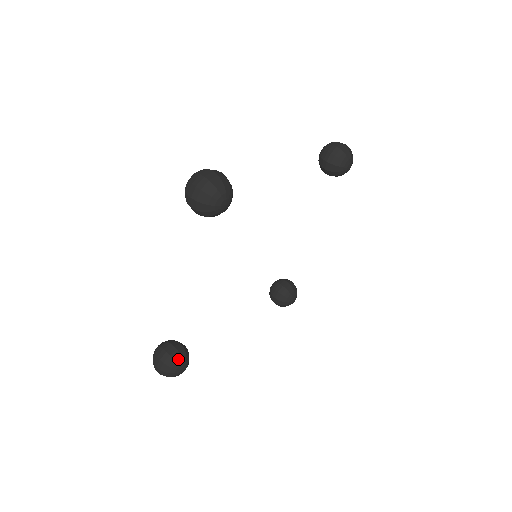
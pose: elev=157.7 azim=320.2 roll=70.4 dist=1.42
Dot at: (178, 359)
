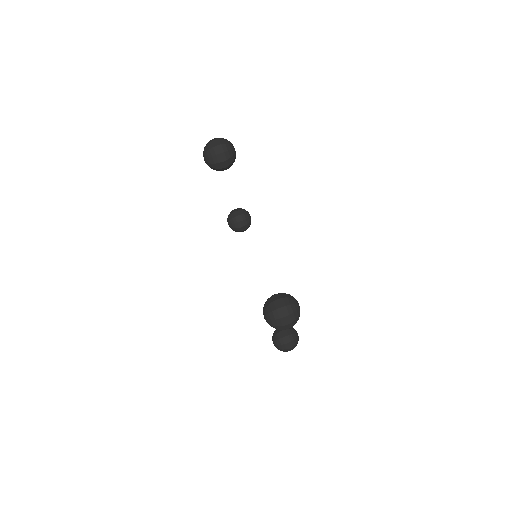
Dot at: (288, 294)
